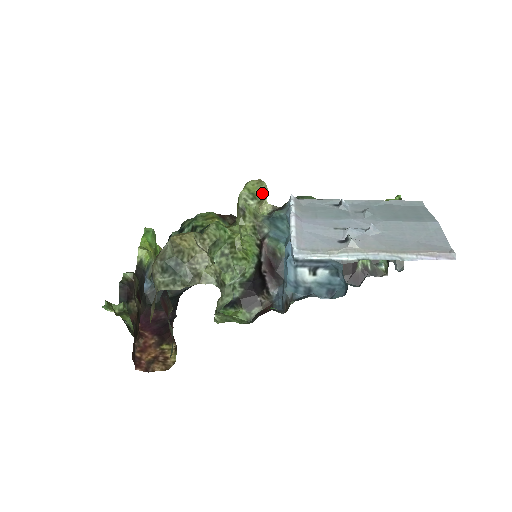
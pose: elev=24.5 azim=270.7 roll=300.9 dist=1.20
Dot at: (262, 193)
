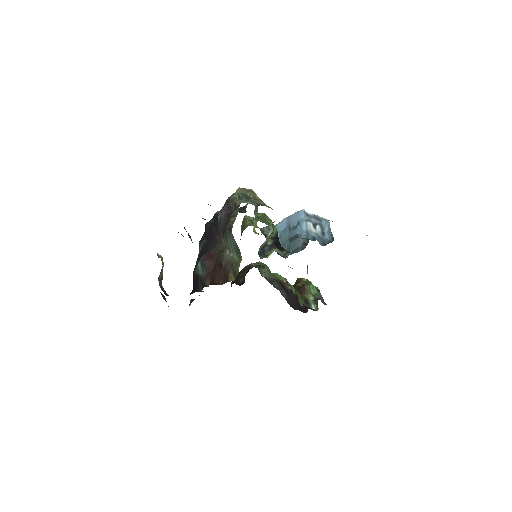
Dot at: (256, 220)
